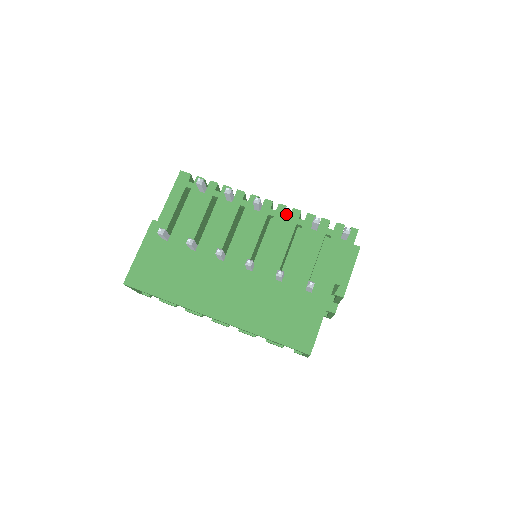
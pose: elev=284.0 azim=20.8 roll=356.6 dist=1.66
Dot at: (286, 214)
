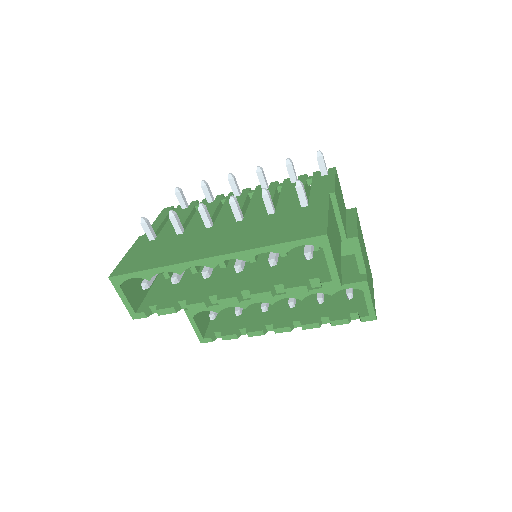
Dot at: (261, 174)
